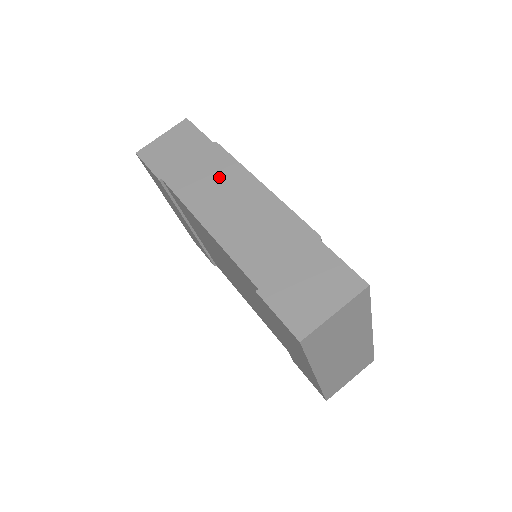
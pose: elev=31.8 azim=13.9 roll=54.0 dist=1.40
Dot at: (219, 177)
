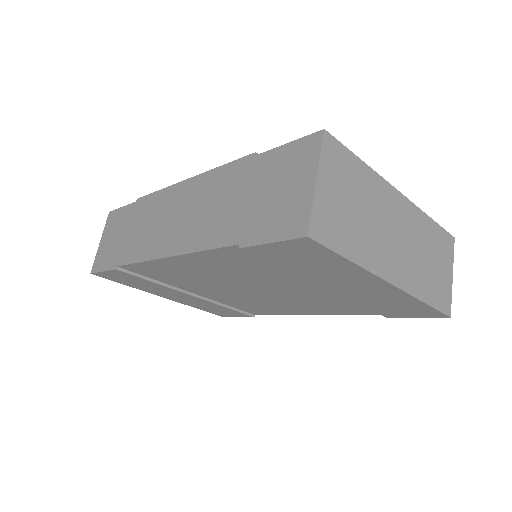
Dot at: (154, 215)
